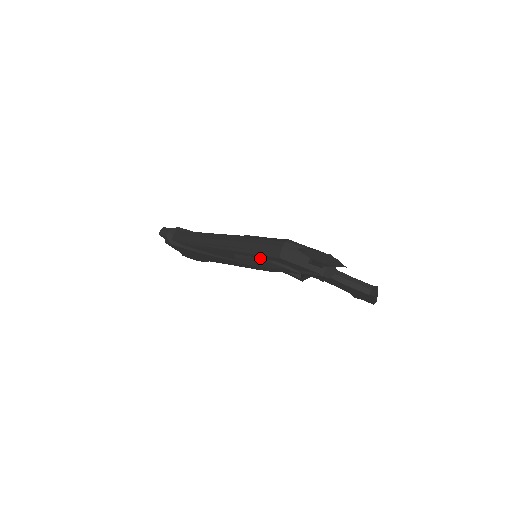
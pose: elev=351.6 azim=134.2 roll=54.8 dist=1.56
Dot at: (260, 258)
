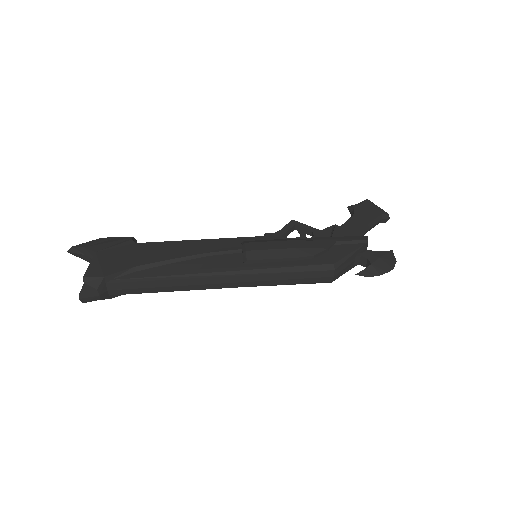
Dot at: occluded
